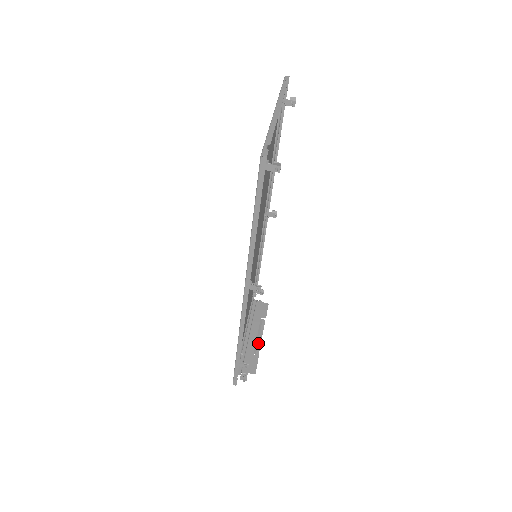
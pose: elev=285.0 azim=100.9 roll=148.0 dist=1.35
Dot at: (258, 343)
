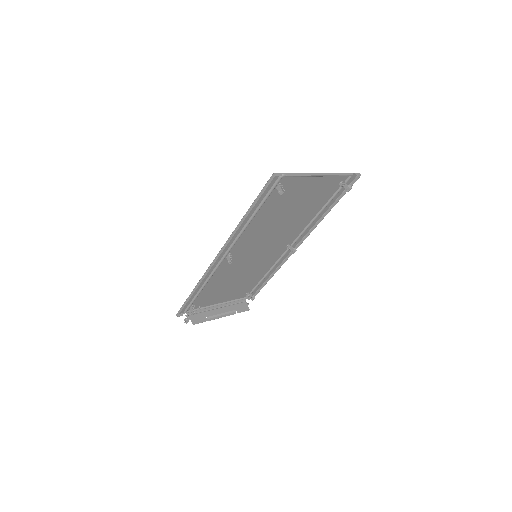
Dot at: (216, 317)
